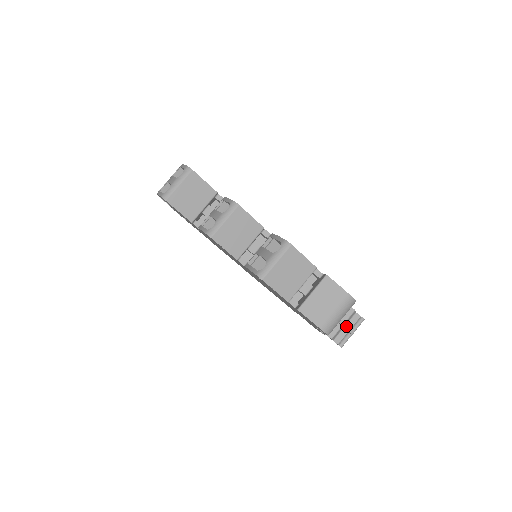
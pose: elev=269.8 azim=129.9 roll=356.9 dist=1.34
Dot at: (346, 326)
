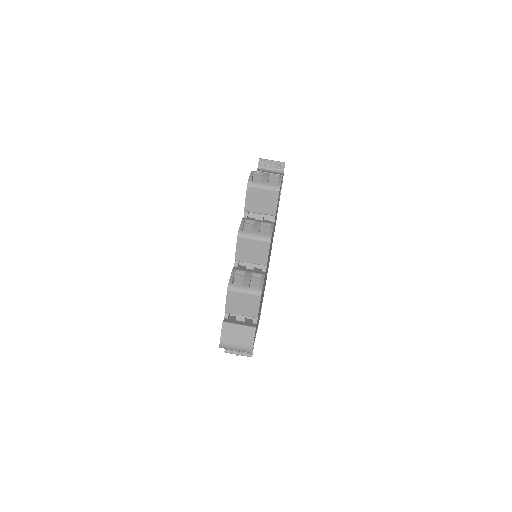
Dot at: occluded
